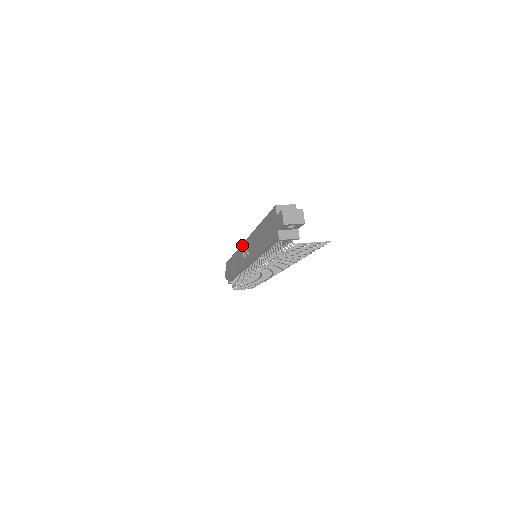
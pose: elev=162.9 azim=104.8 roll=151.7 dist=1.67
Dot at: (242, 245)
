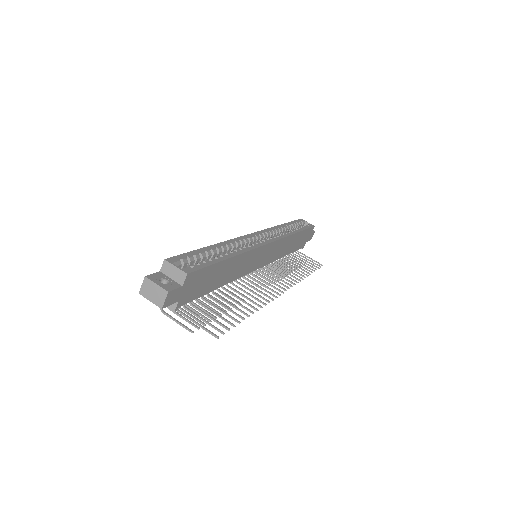
Dot at: (258, 232)
